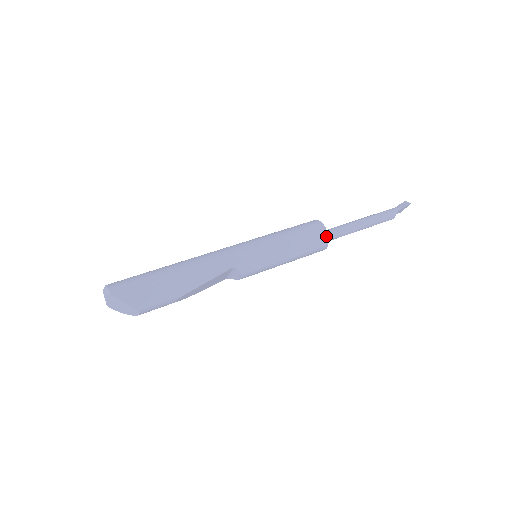
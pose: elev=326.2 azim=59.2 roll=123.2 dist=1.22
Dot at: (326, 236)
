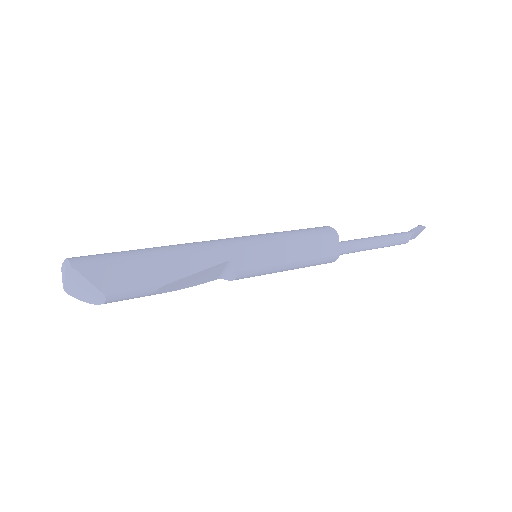
Dot at: (338, 243)
